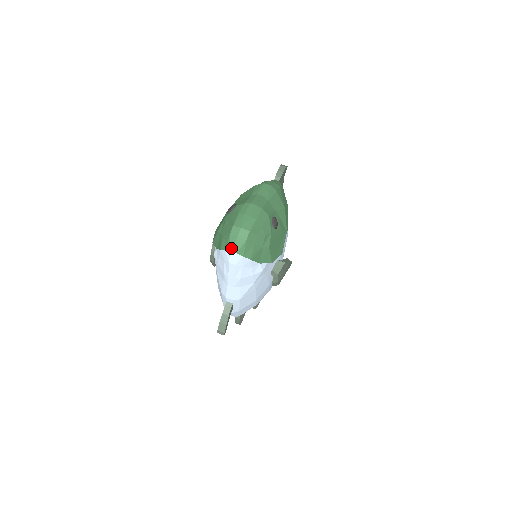
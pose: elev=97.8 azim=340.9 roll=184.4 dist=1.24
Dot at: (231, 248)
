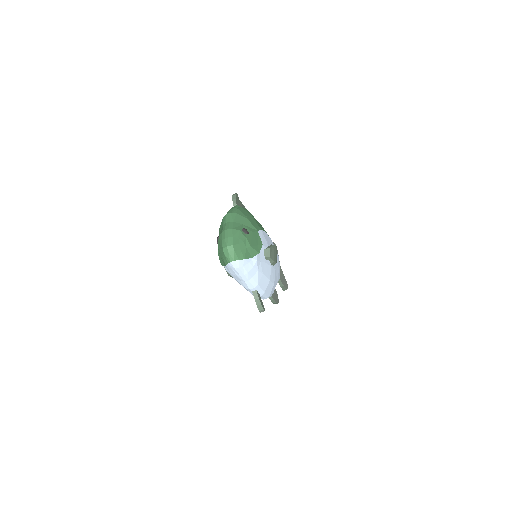
Dot at: (229, 260)
